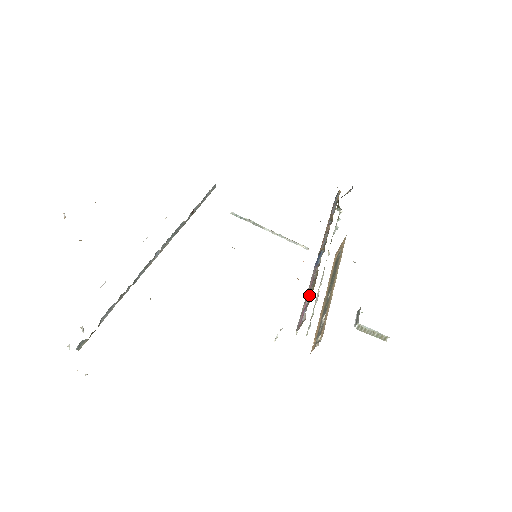
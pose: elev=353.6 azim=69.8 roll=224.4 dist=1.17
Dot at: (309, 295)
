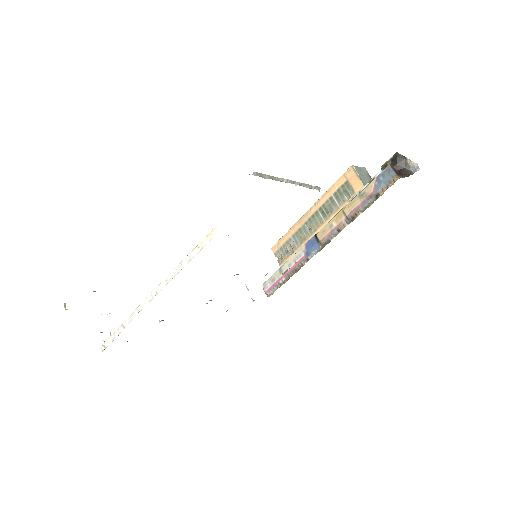
Dot at: (285, 279)
